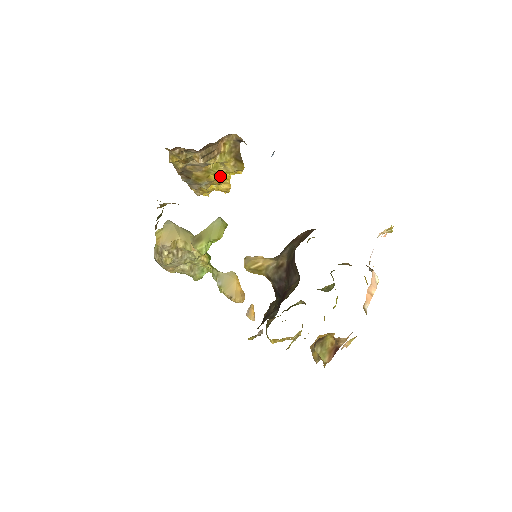
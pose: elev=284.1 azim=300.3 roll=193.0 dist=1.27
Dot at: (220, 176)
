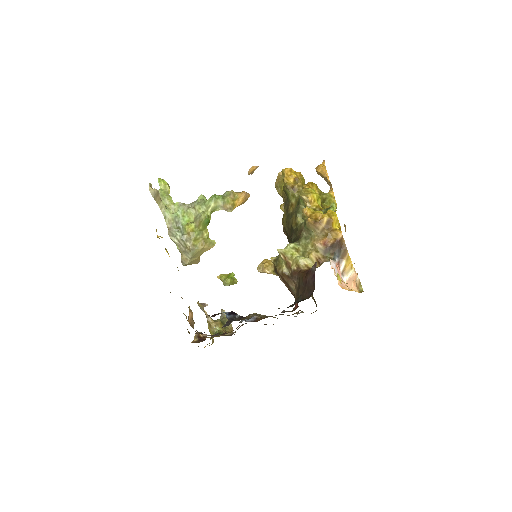
Dot at: (178, 270)
